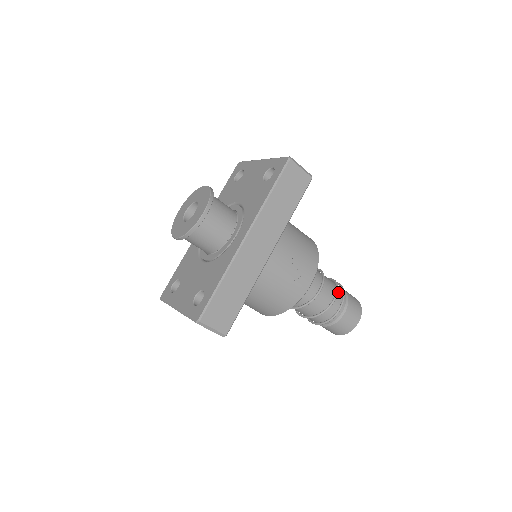
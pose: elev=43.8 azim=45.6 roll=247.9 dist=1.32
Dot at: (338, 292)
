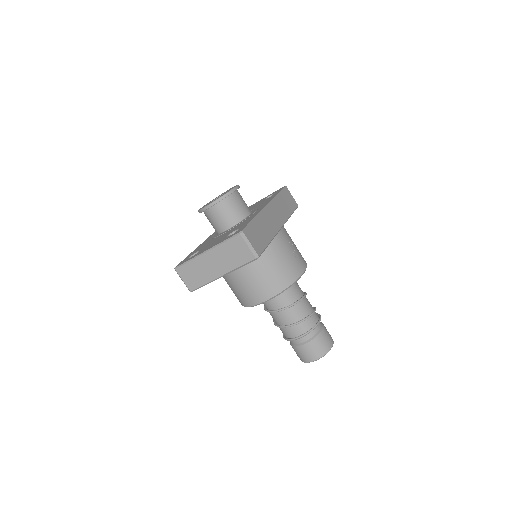
Dot at: occluded
